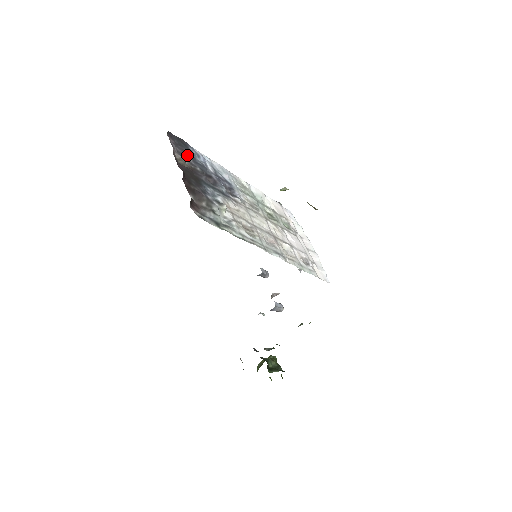
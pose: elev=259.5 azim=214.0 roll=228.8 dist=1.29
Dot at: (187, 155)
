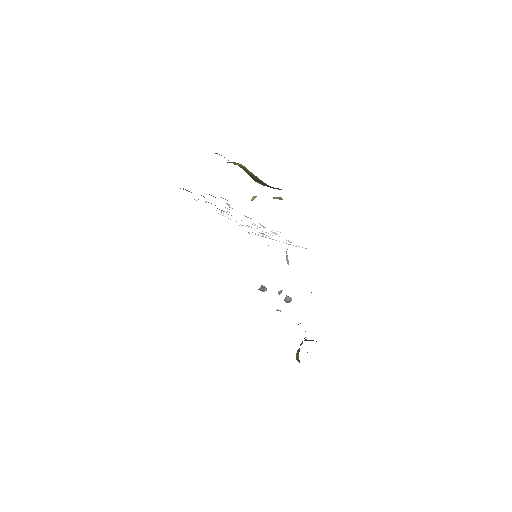
Dot at: occluded
